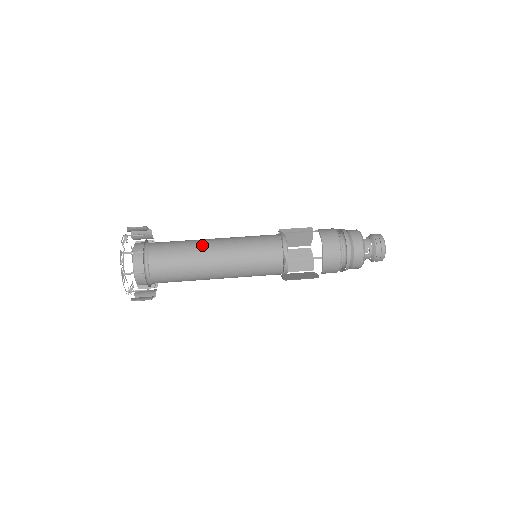
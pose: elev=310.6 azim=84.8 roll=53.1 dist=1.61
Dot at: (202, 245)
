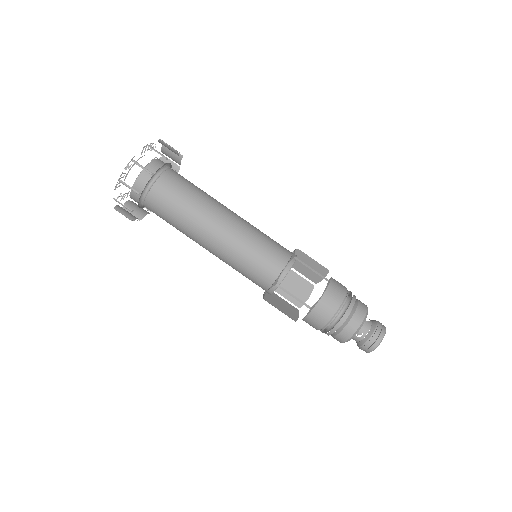
Dot at: (213, 208)
